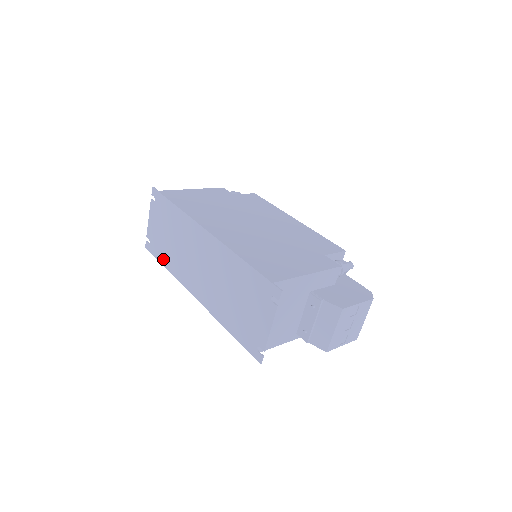
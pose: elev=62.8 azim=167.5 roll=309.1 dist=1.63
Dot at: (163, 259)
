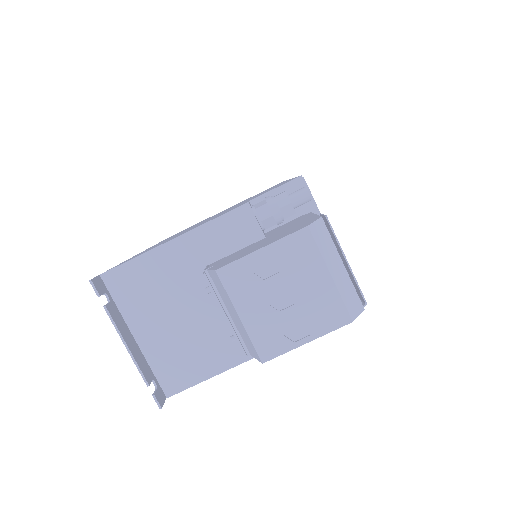
Dot at: occluded
